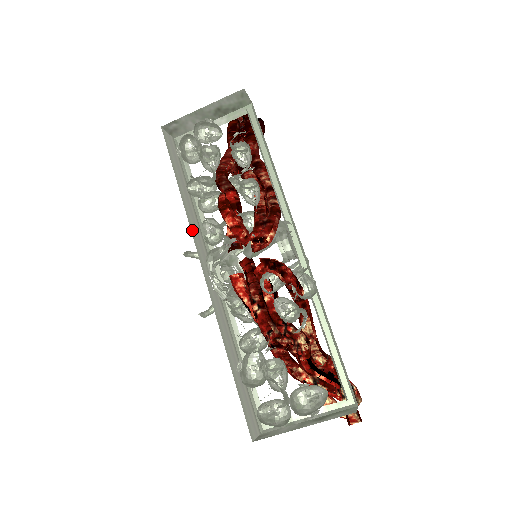
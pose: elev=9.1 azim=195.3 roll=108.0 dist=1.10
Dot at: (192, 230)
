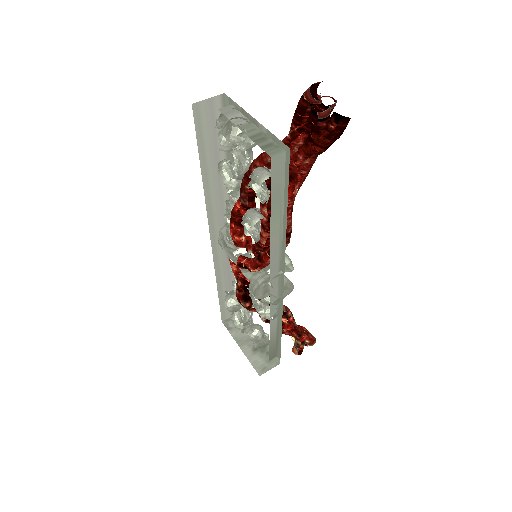
Dot at: (210, 208)
